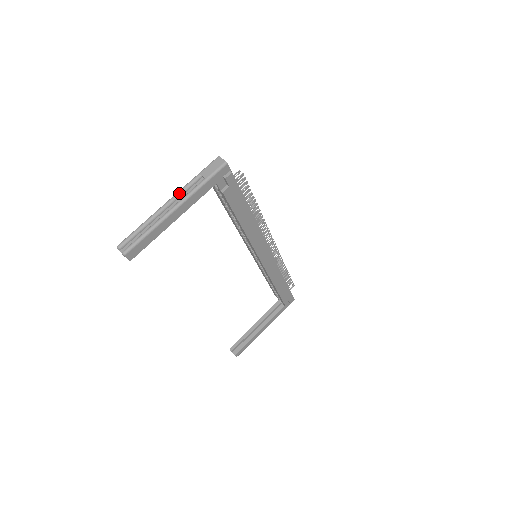
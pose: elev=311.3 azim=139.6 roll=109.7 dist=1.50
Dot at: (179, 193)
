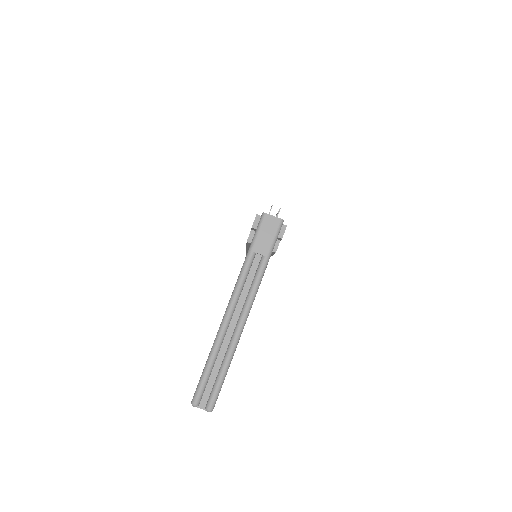
Dot at: (238, 292)
